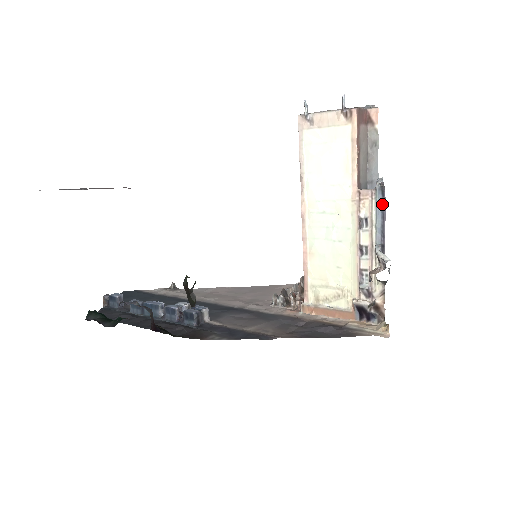
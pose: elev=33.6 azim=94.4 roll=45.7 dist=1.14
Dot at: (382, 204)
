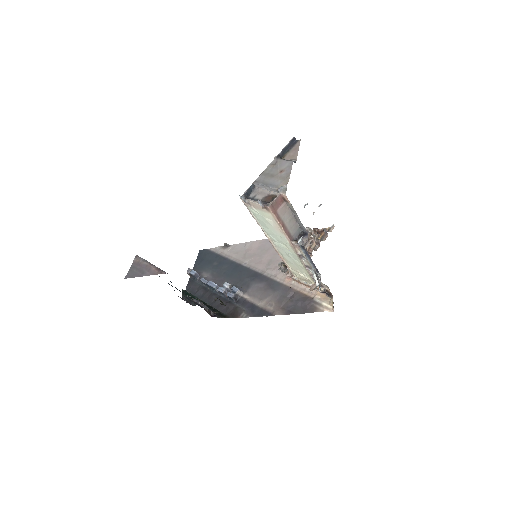
Dot at: (306, 253)
